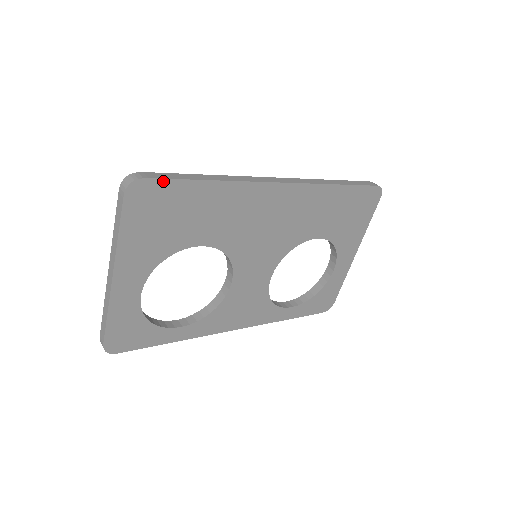
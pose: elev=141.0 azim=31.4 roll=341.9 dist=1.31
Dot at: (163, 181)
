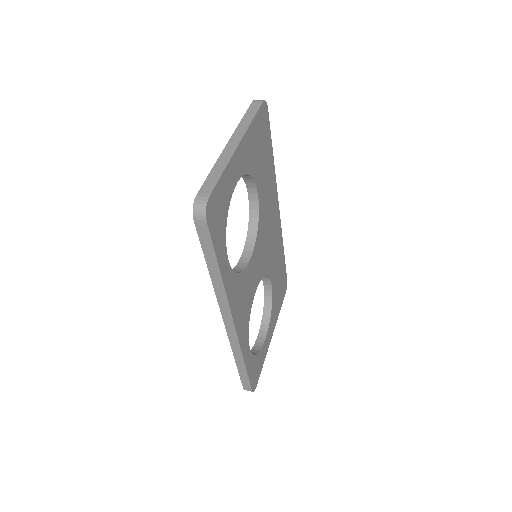
Dot at: (269, 123)
